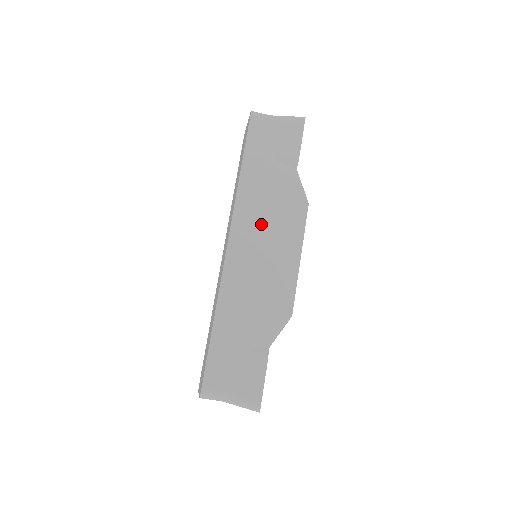
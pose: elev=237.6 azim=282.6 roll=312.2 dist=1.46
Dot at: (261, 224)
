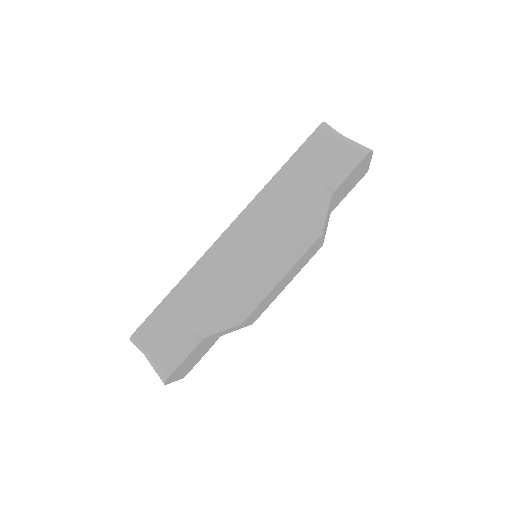
Dot at: (266, 228)
